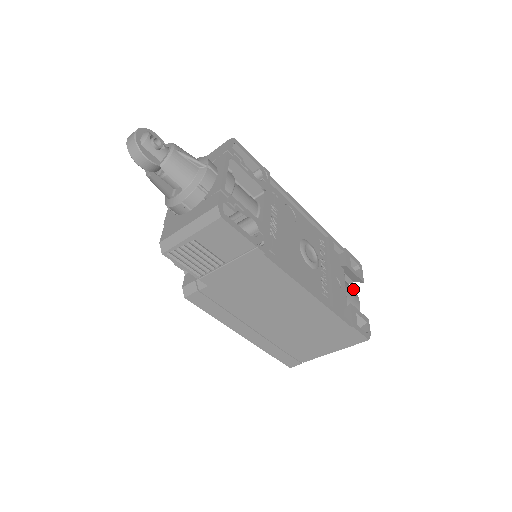
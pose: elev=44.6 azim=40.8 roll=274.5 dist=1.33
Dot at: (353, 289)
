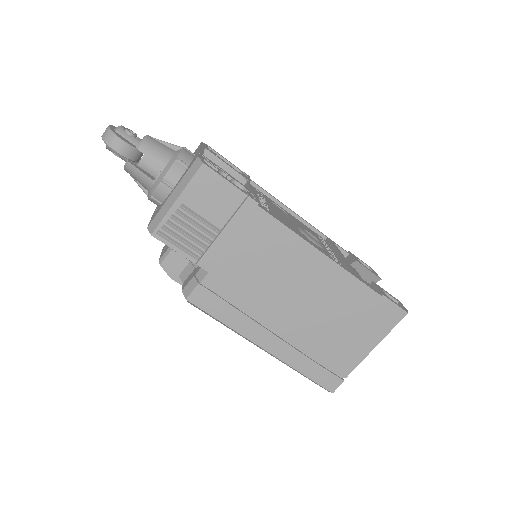
Dot at: occluded
